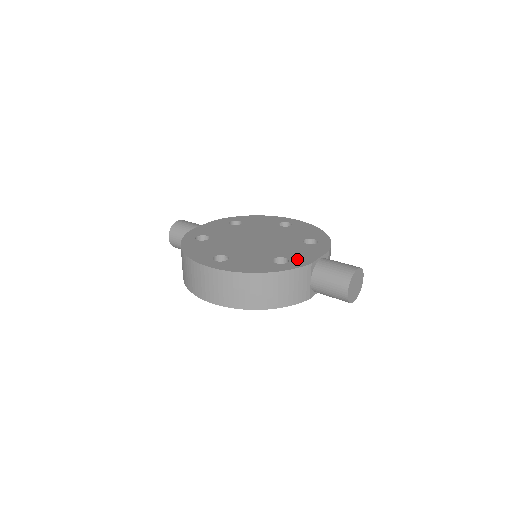
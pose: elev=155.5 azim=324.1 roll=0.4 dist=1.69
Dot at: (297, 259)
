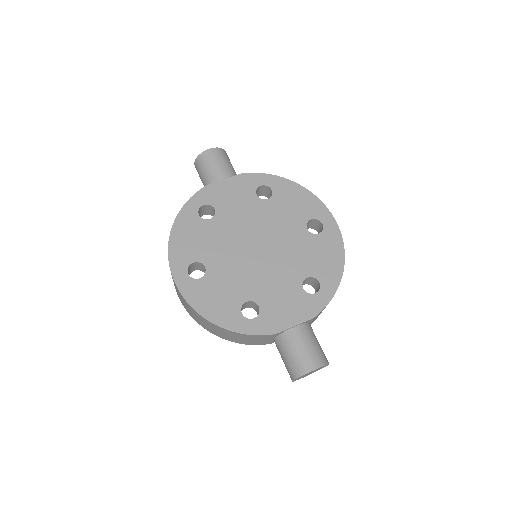
Dot at: (268, 317)
